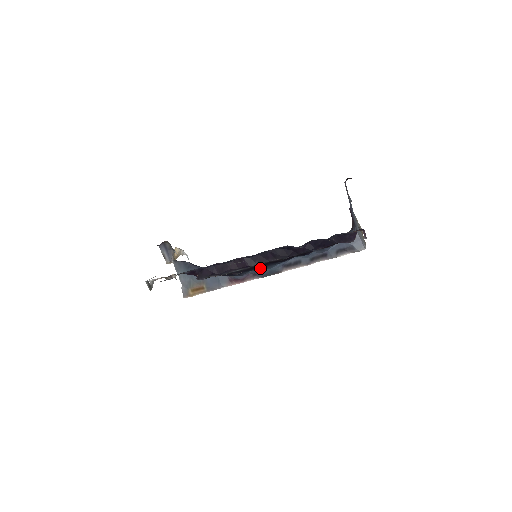
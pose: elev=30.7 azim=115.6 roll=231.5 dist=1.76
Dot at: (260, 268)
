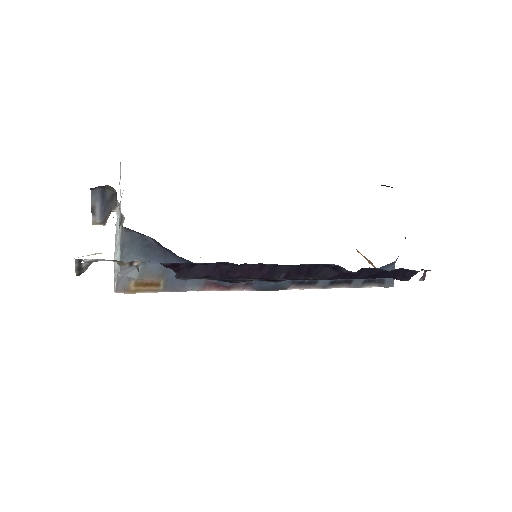
Dot at: occluded
